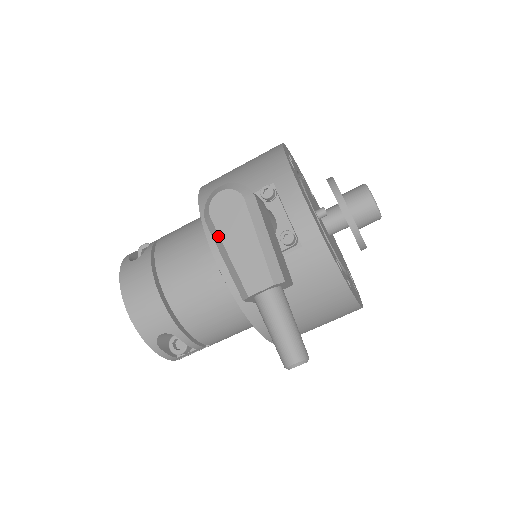
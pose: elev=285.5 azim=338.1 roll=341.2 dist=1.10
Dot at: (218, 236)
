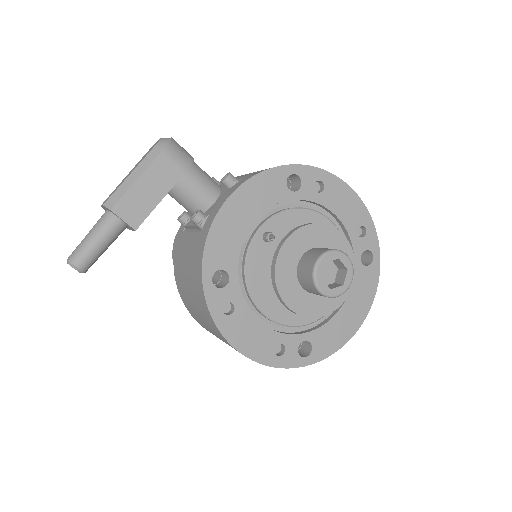
Dot at: occluded
